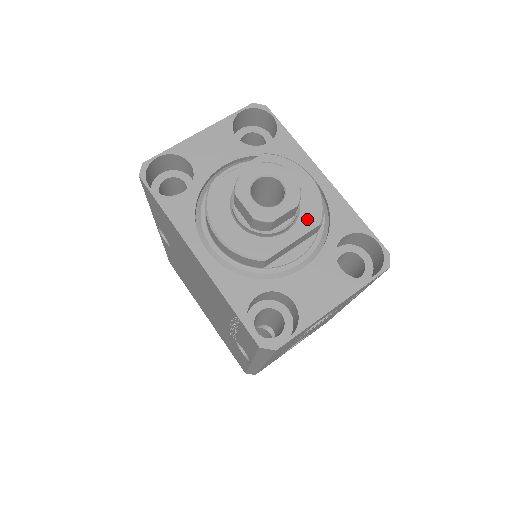
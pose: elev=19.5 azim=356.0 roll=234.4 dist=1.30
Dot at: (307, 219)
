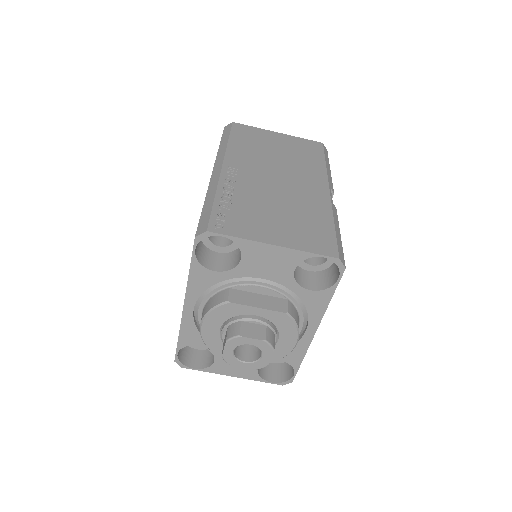
Dot at: occluded
